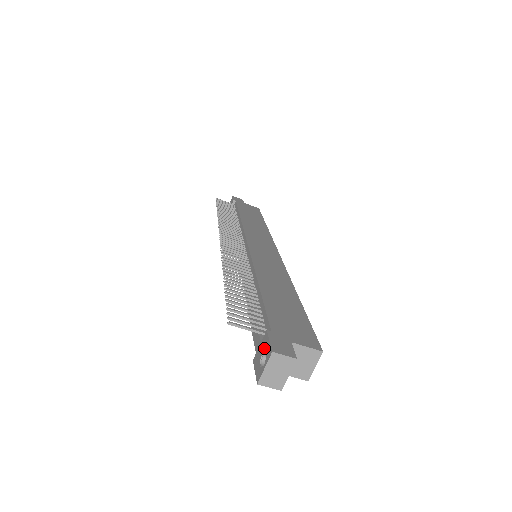
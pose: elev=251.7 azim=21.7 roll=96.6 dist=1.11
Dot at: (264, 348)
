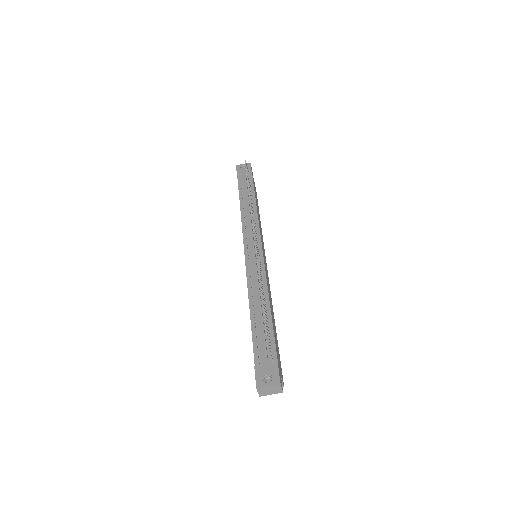
Dot at: (272, 372)
